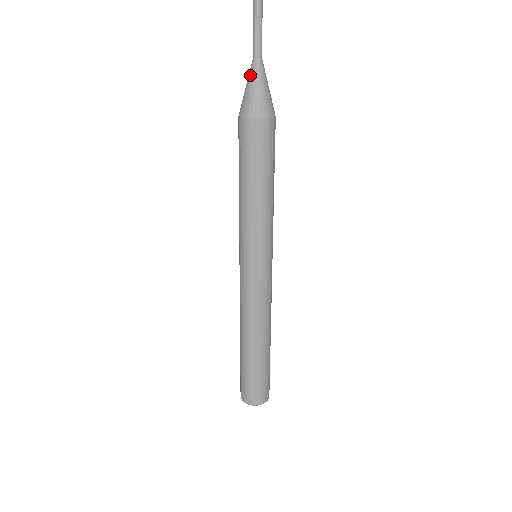
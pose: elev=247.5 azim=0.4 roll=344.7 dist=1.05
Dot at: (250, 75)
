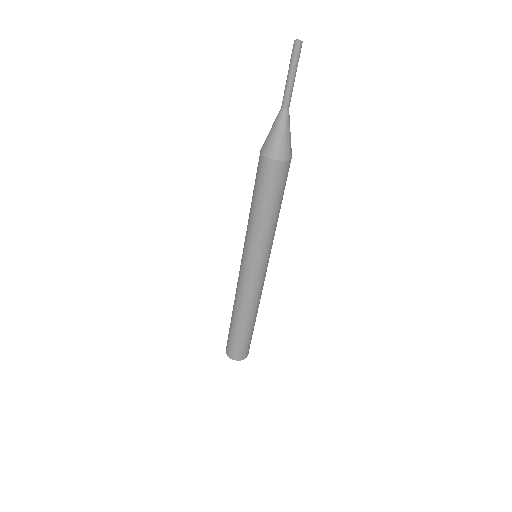
Dot at: (278, 123)
